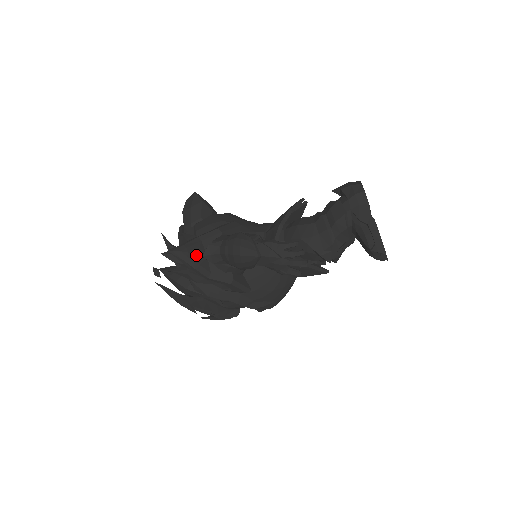
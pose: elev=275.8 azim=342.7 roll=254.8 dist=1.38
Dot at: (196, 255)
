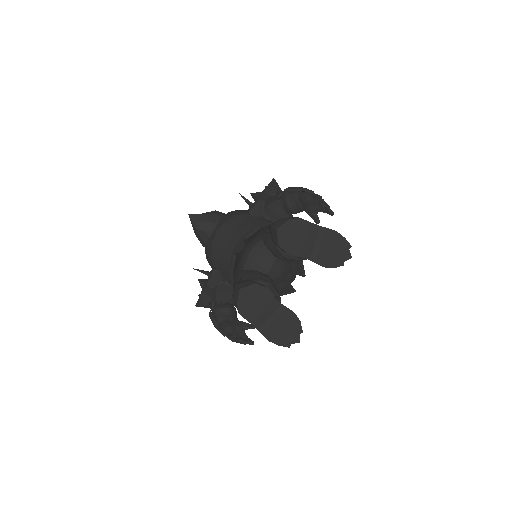
Dot at: occluded
